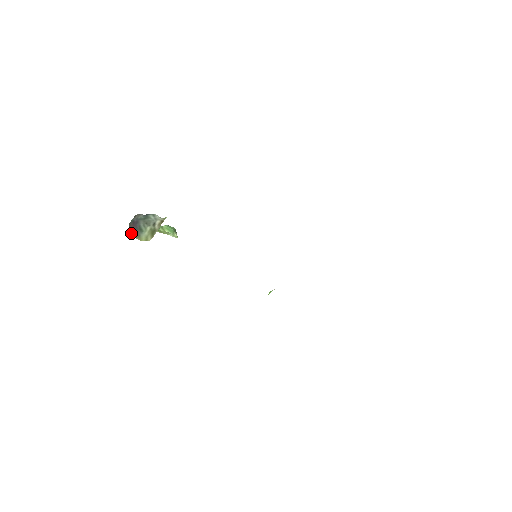
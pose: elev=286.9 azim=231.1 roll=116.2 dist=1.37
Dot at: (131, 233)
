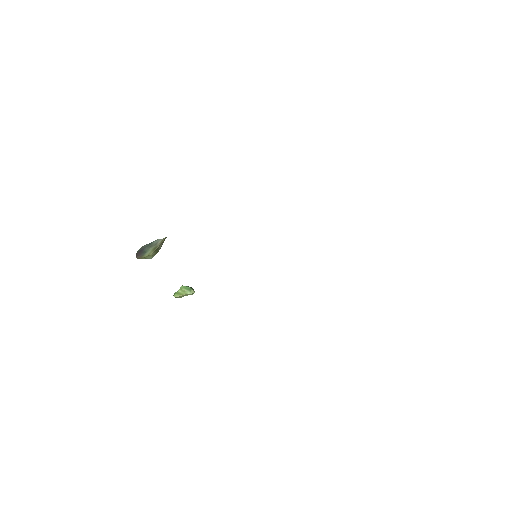
Dot at: (137, 257)
